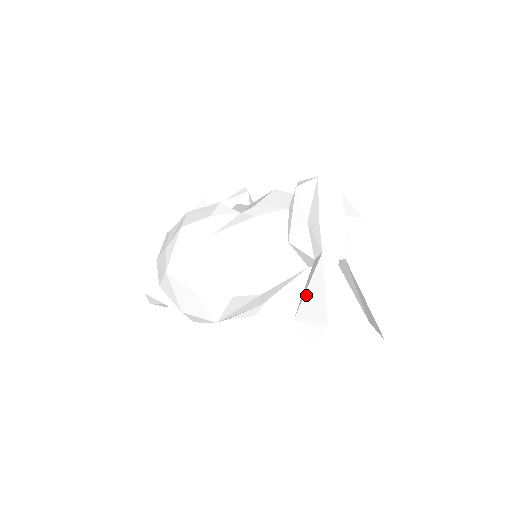
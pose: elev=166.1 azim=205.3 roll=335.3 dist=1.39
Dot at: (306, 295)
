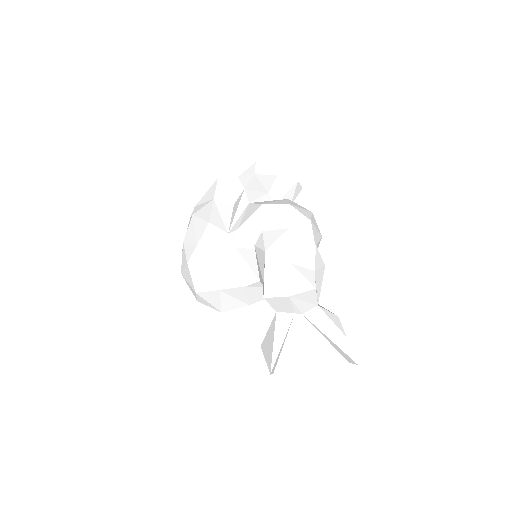
Dot at: (266, 336)
